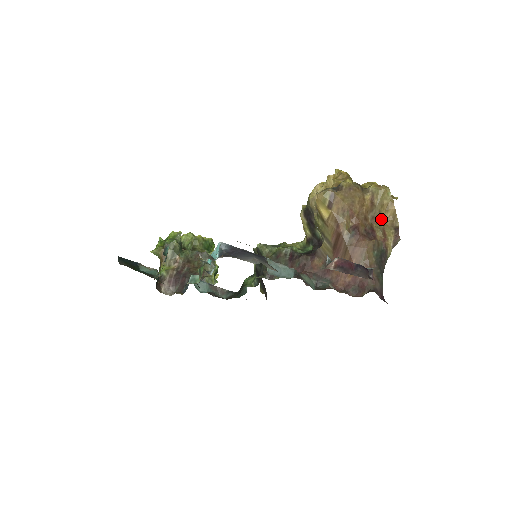
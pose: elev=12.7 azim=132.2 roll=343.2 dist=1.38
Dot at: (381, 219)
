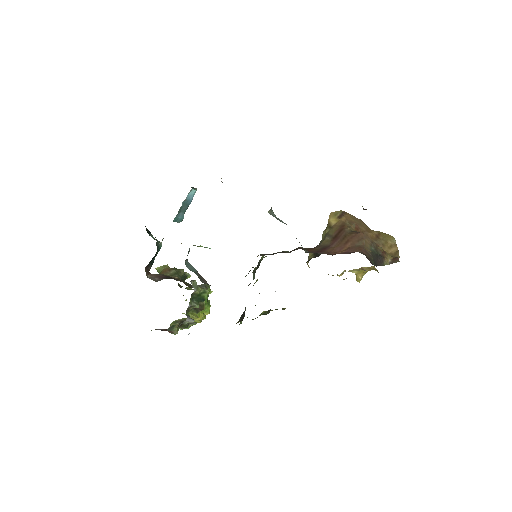
Dot at: occluded
